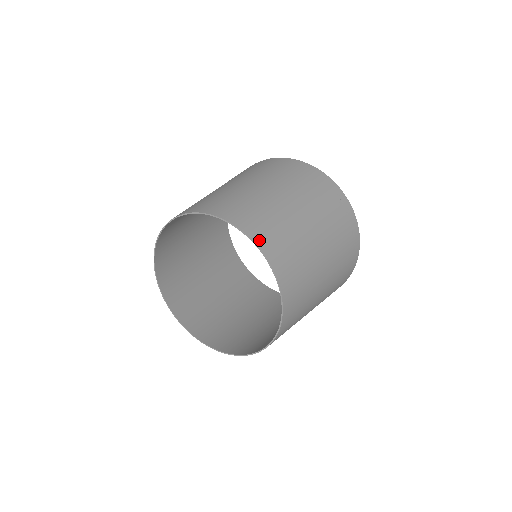
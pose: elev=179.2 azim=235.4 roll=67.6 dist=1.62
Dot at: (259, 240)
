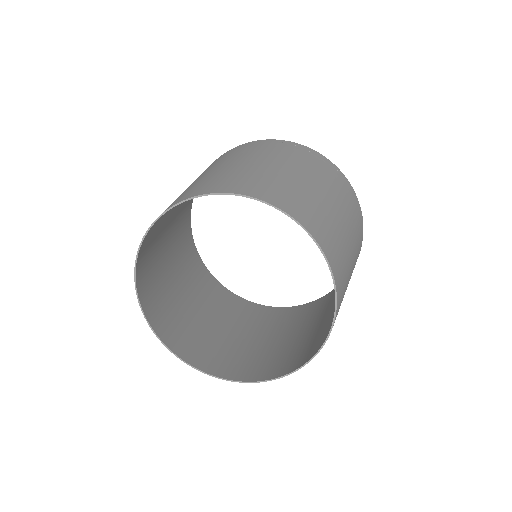
Dot at: (225, 190)
